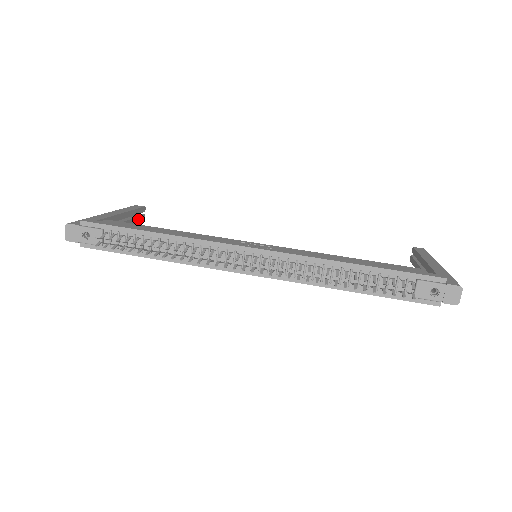
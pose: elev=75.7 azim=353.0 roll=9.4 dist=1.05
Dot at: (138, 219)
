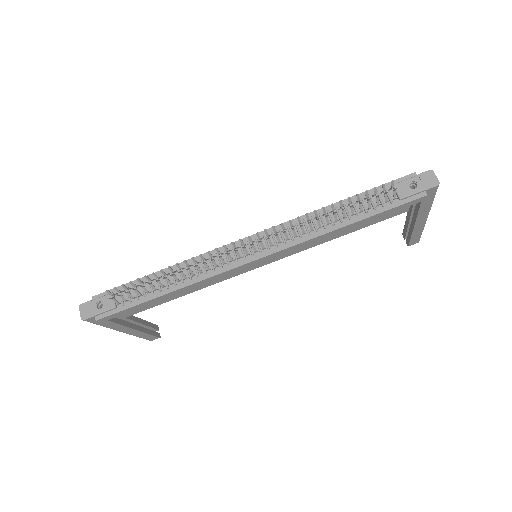
Dot at: (153, 333)
